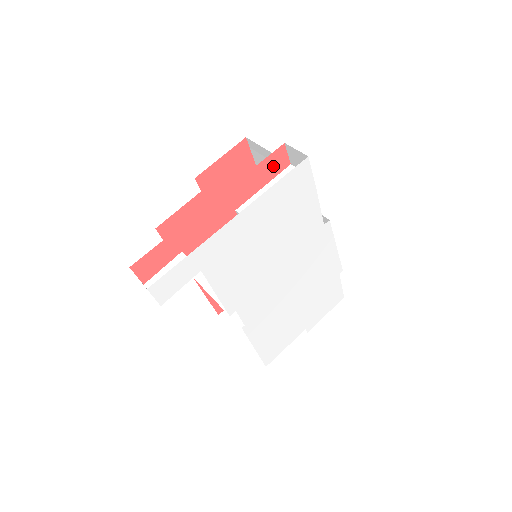
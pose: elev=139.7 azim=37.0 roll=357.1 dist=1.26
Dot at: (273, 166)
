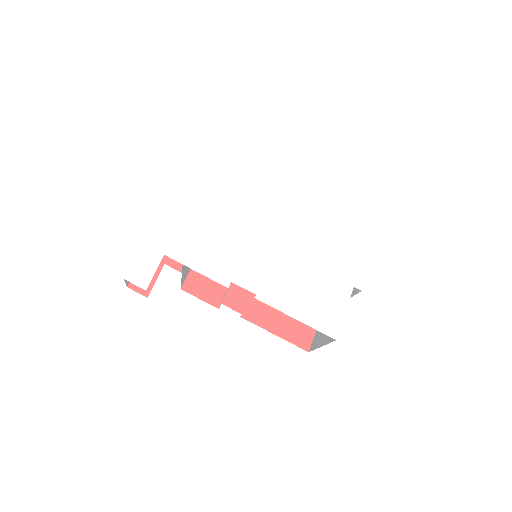
Dot at: occluded
